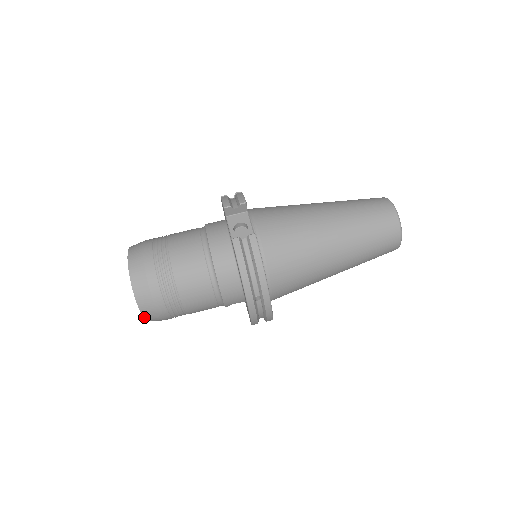
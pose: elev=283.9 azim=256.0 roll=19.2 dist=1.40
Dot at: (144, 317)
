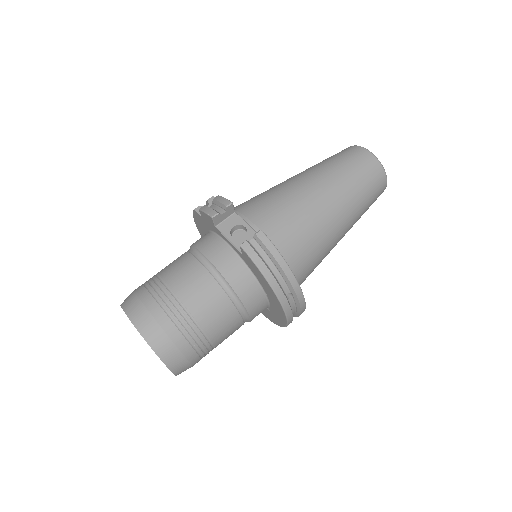
Dot at: (173, 373)
